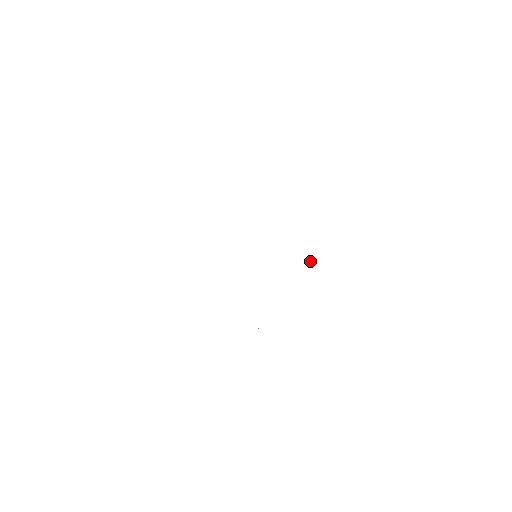
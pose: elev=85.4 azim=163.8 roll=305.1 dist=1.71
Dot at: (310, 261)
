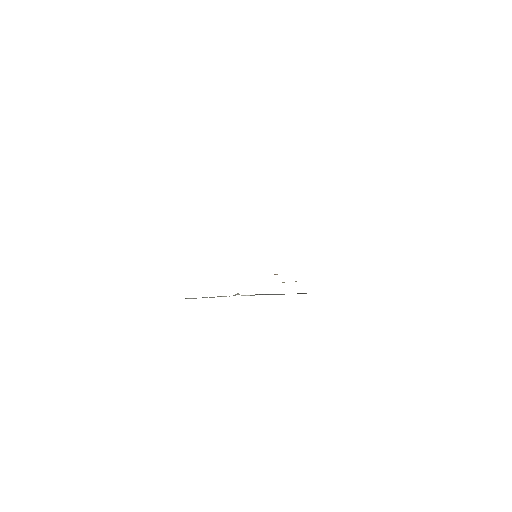
Dot at: occluded
